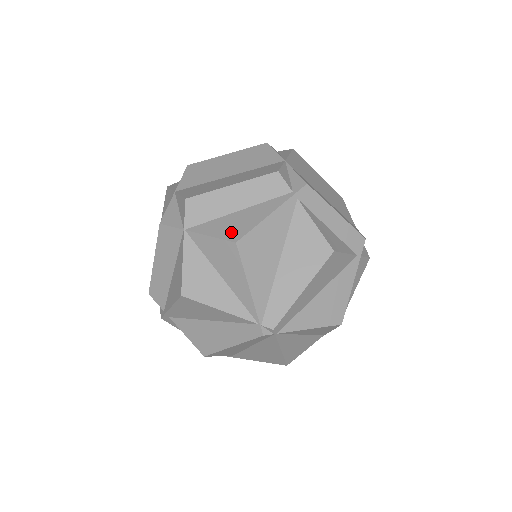
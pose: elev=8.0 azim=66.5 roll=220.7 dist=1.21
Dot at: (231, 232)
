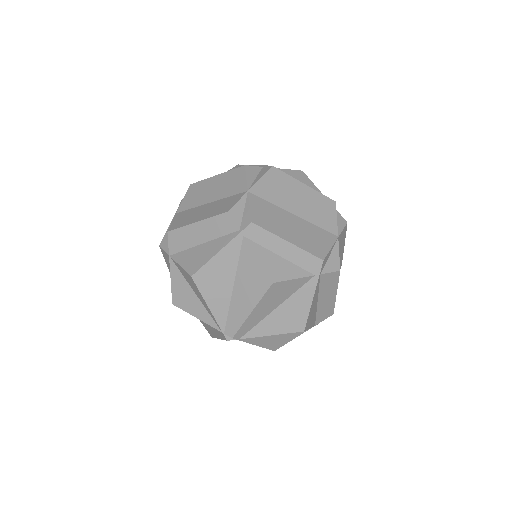
Dot at: (192, 265)
